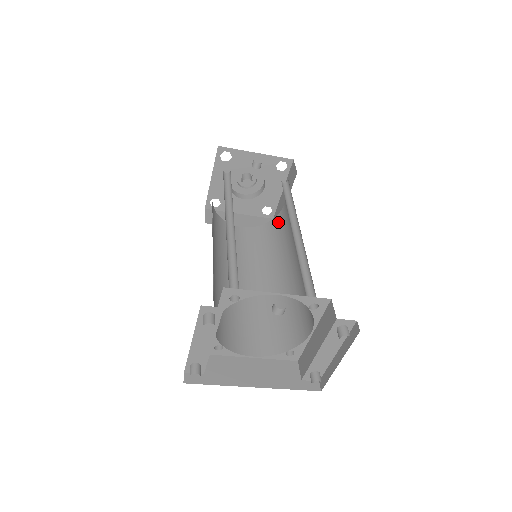
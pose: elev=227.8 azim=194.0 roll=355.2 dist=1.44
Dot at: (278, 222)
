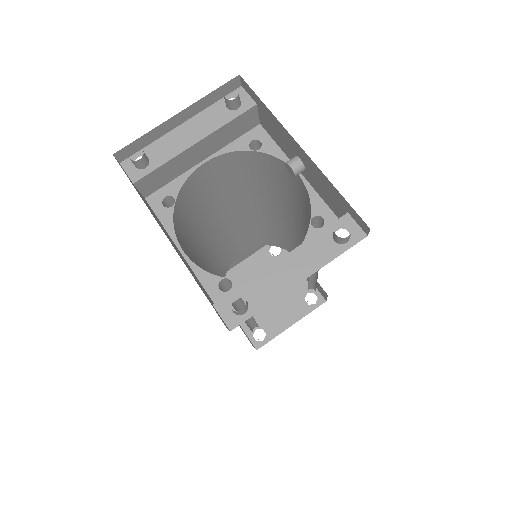
Dot at: occluded
